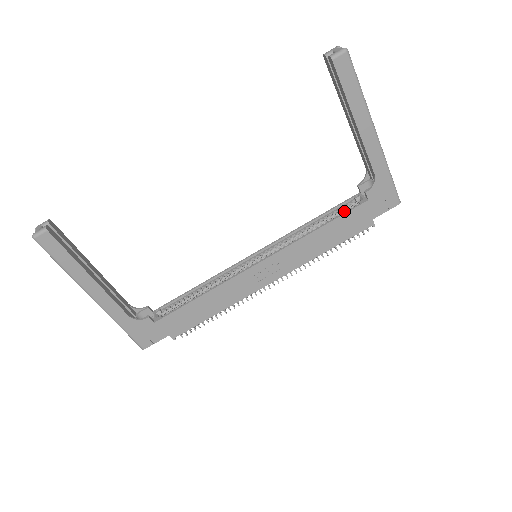
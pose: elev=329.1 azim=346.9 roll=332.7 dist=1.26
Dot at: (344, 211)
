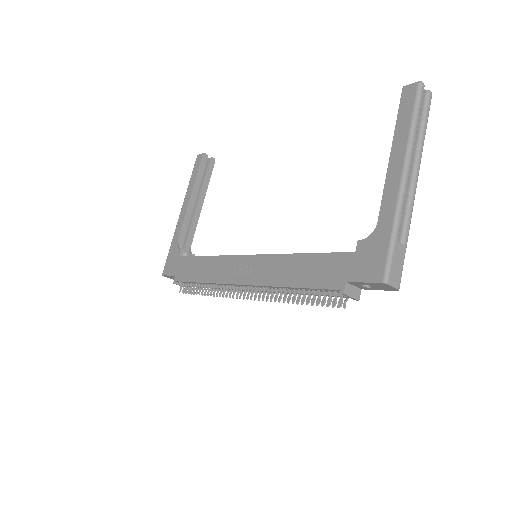
Dot at: occluded
